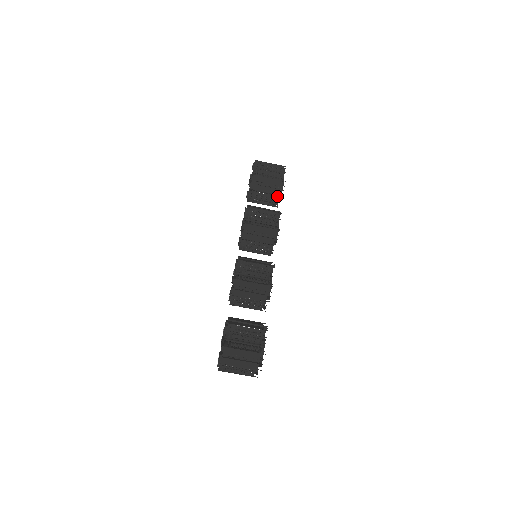
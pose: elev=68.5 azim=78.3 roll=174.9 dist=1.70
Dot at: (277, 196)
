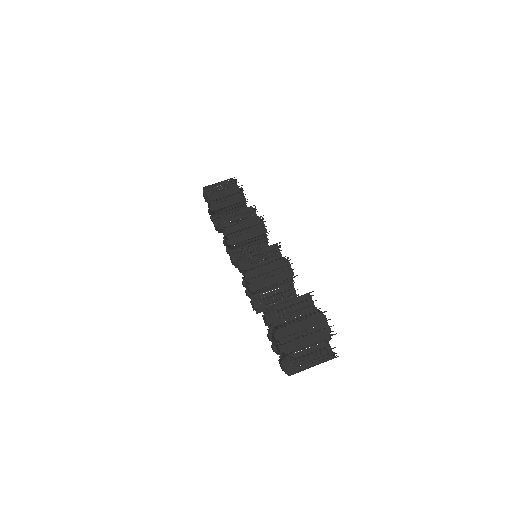
Dot at: occluded
